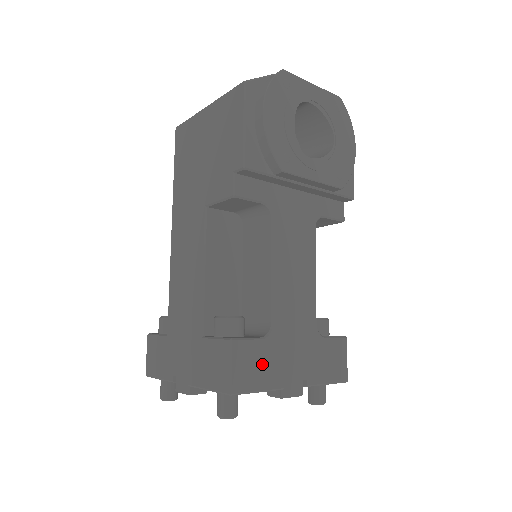
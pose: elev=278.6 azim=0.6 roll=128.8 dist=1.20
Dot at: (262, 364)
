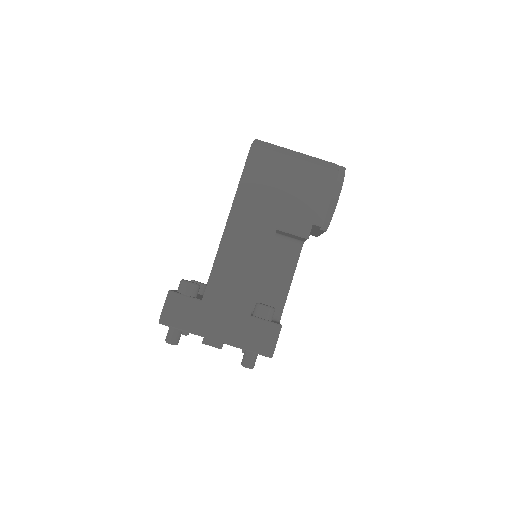
Dot at: occluded
